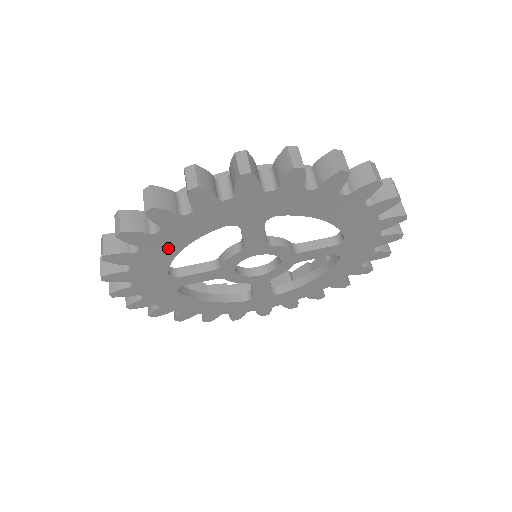
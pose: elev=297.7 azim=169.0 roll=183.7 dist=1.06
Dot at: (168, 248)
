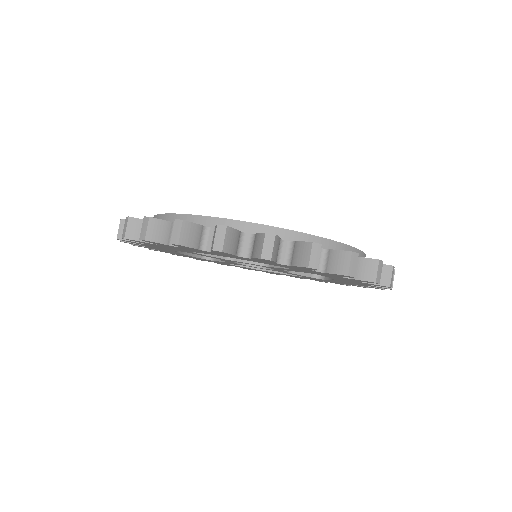
Dot at: (228, 256)
